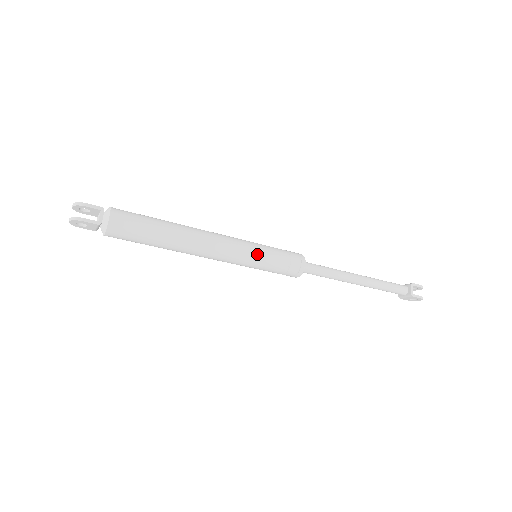
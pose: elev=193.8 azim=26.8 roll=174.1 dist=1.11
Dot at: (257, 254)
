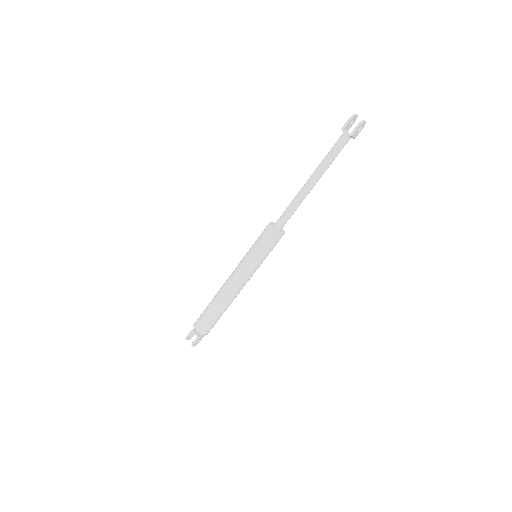
Dot at: (251, 261)
